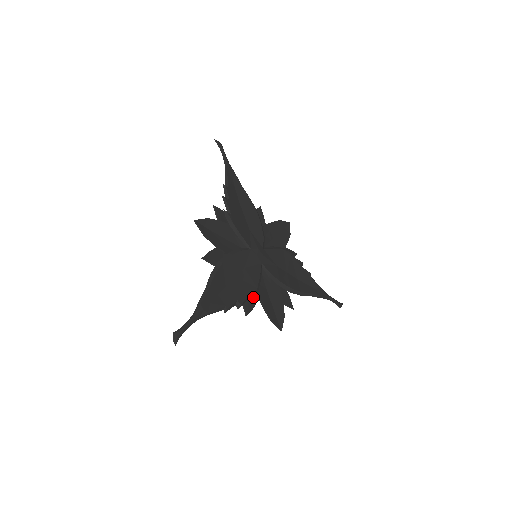
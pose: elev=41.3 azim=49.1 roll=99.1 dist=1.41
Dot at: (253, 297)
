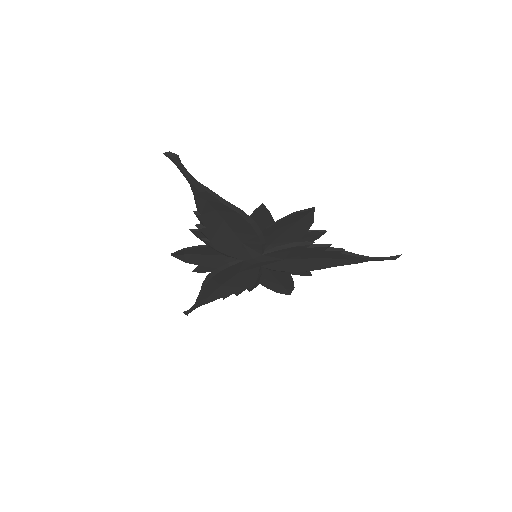
Dot at: (251, 289)
